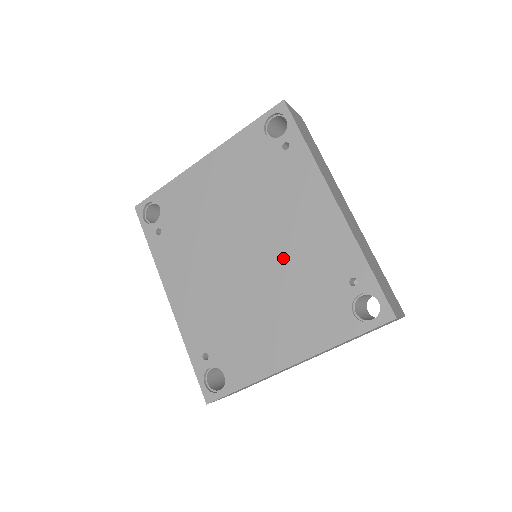
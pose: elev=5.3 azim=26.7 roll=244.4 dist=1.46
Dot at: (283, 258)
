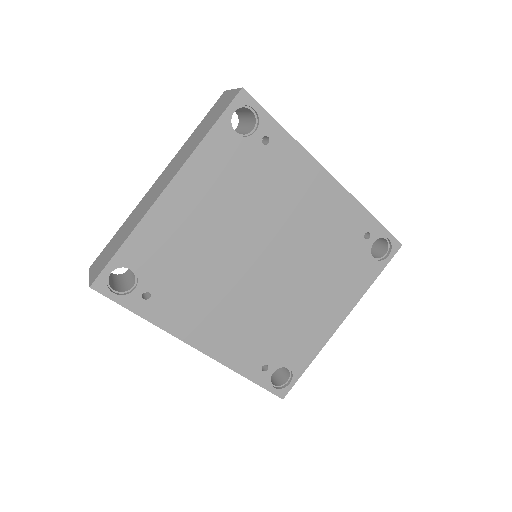
Dot at: (304, 248)
